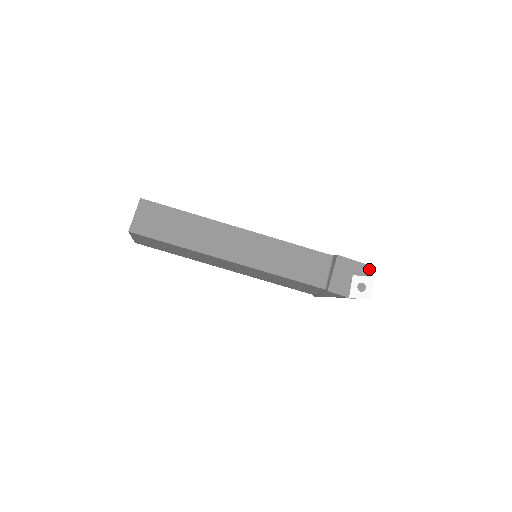
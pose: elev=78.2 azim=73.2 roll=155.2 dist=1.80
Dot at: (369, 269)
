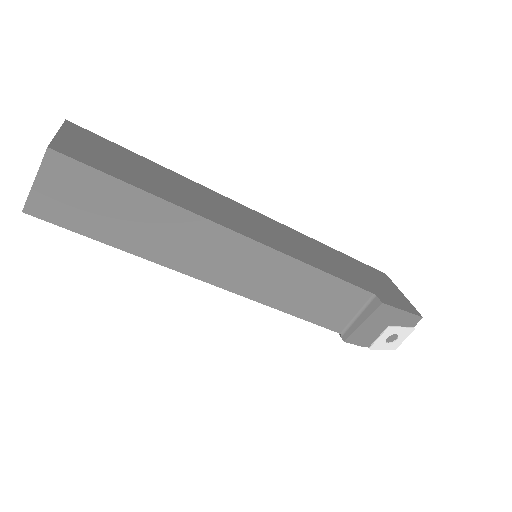
Dot at: (415, 319)
